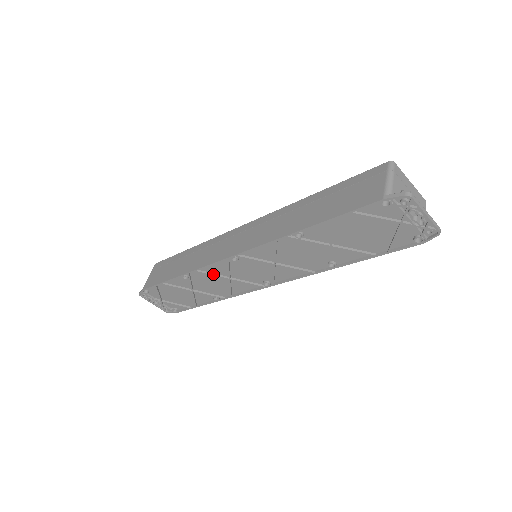
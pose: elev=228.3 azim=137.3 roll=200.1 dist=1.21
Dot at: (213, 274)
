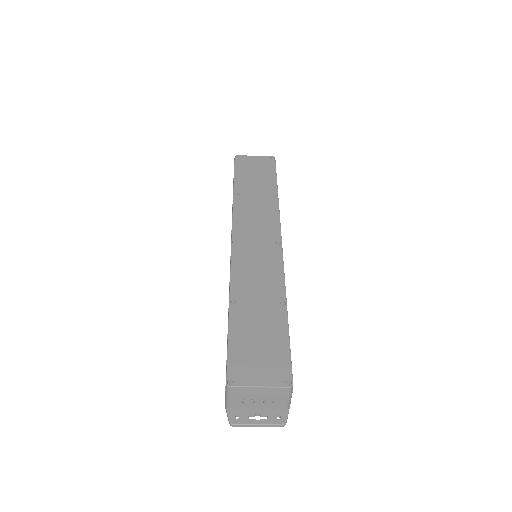
Dot at: occluded
